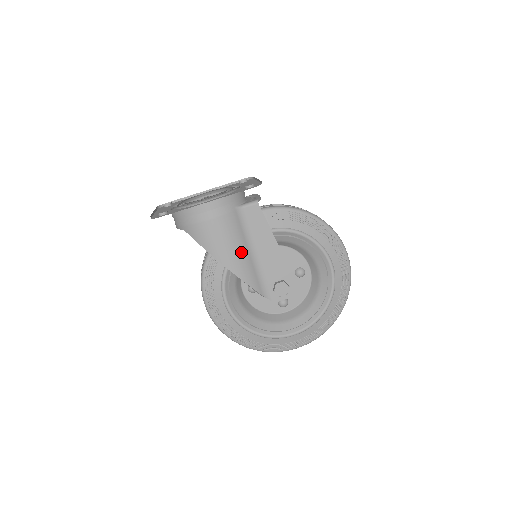
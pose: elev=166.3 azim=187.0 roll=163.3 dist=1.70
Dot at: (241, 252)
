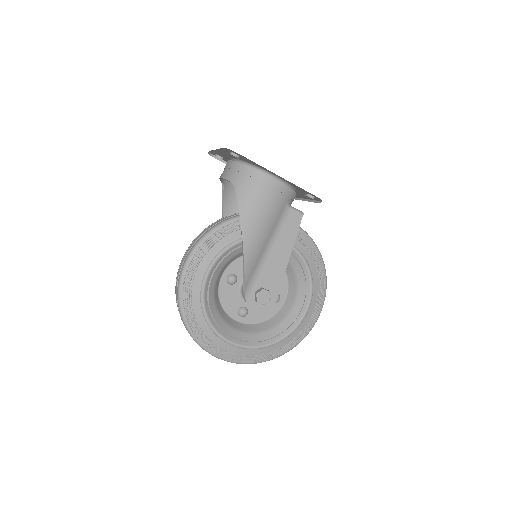
Dot at: (262, 240)
